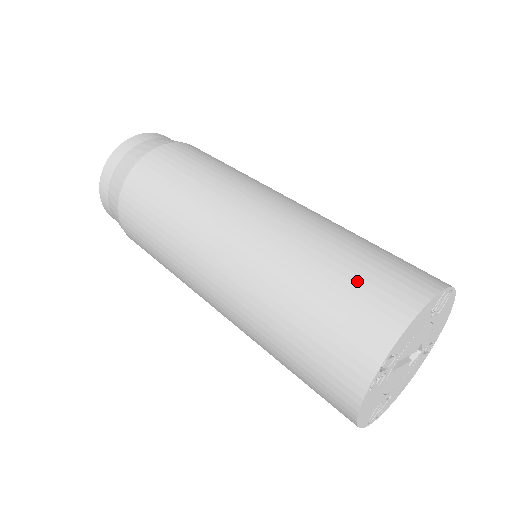
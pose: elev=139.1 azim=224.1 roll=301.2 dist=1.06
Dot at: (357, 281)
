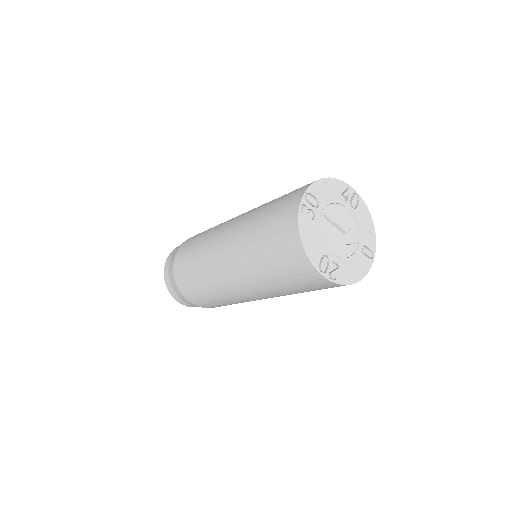
Dot at: occluded
